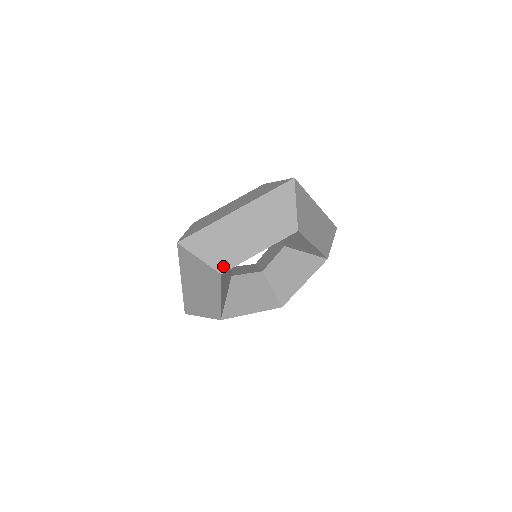
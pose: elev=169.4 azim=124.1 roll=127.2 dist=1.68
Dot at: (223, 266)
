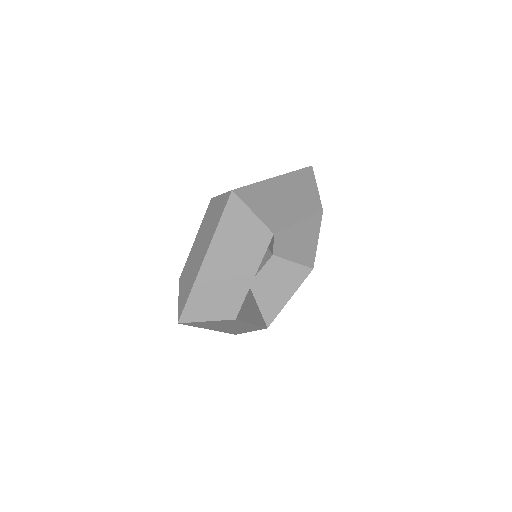
Dot at: (232, 312)
